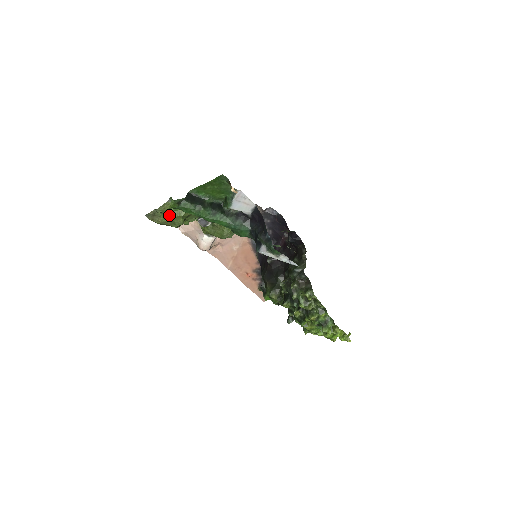
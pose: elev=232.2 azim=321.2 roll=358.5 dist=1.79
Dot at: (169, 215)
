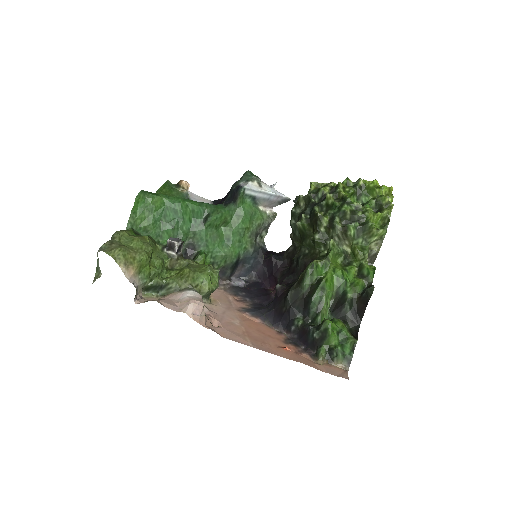
Dot at: (132, 237)
